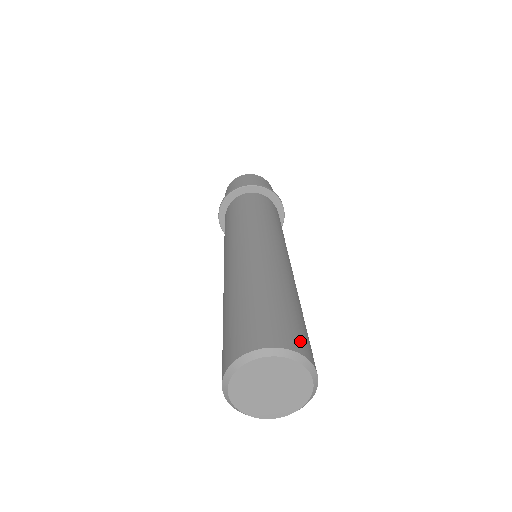
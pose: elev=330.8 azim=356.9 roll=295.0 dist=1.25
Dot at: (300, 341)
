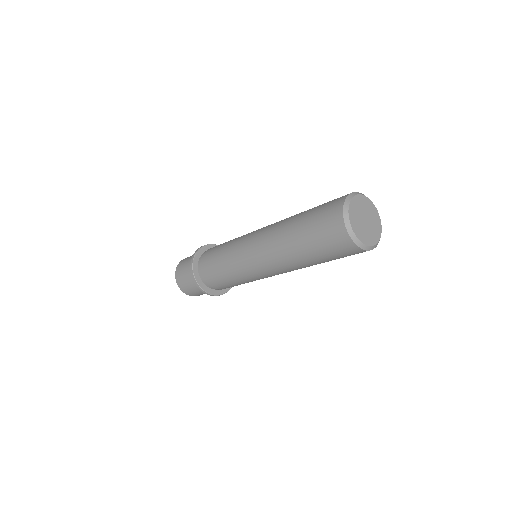
Dot at: occluded
